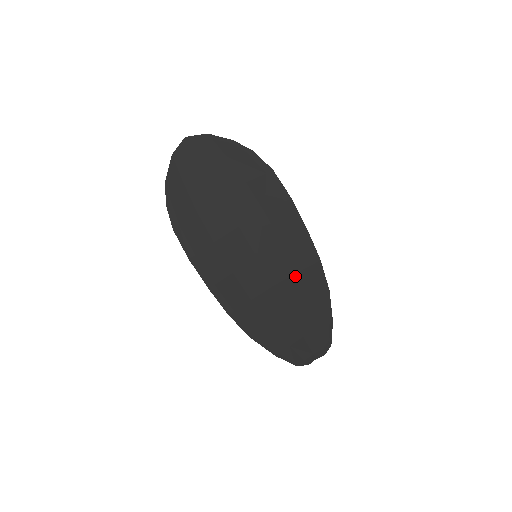
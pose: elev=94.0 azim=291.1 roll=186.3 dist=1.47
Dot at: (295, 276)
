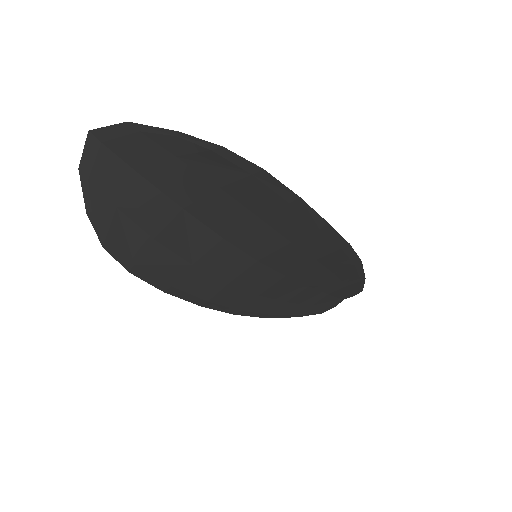
Dot at: (314, 262)
